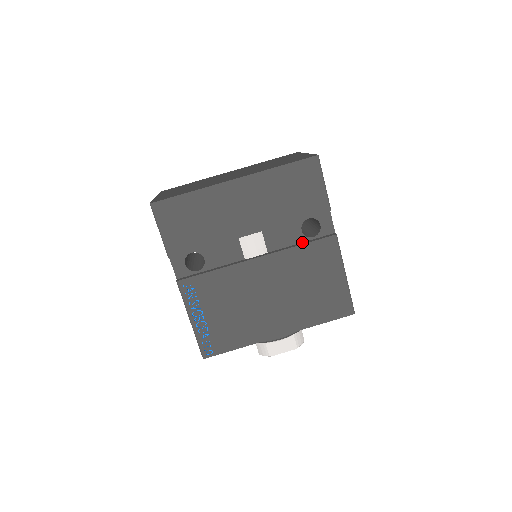
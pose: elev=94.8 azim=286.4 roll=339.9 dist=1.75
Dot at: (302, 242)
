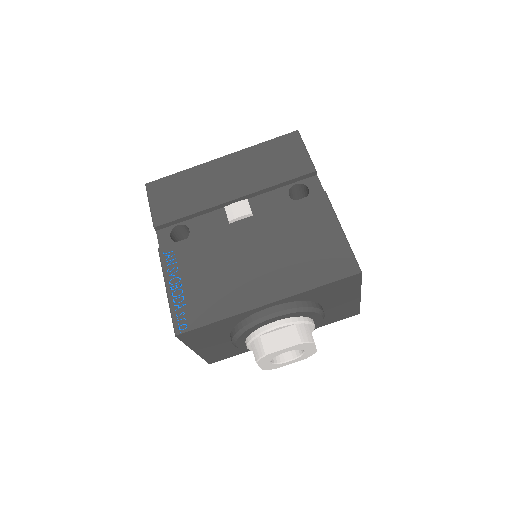
Dot at: occluded
